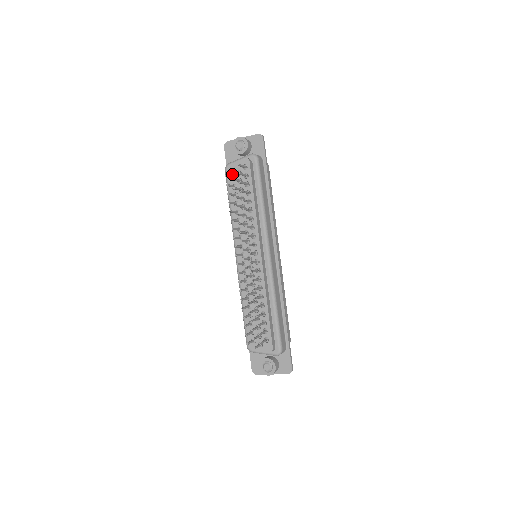
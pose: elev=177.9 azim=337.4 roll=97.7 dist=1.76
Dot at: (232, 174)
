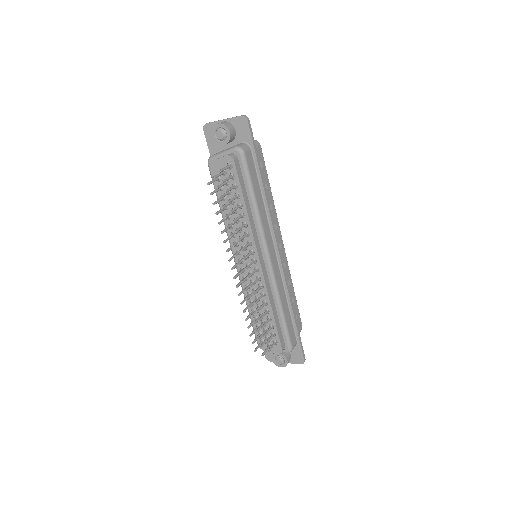
Dot at: (216, 173)
